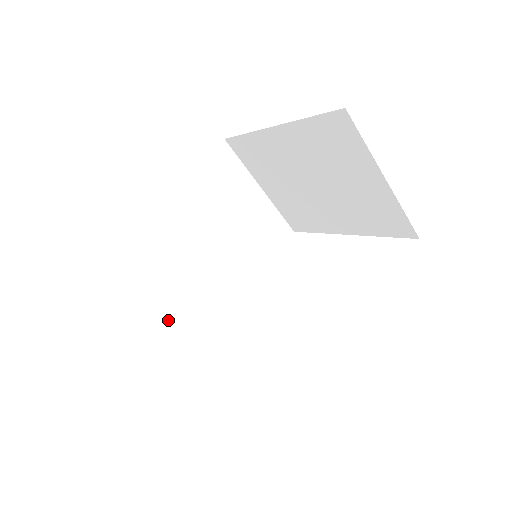
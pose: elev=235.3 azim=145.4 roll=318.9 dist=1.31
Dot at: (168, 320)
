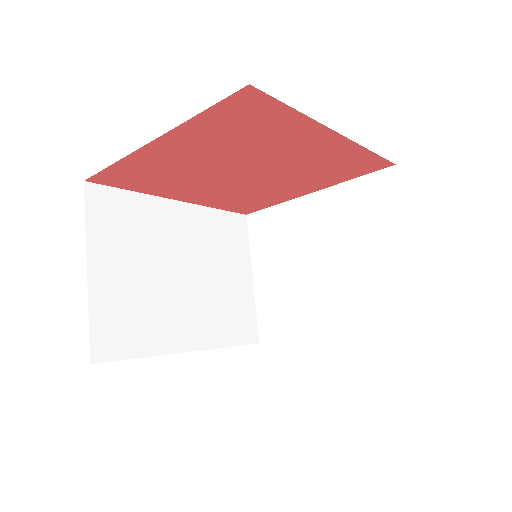
Dot at: (102, 292)
